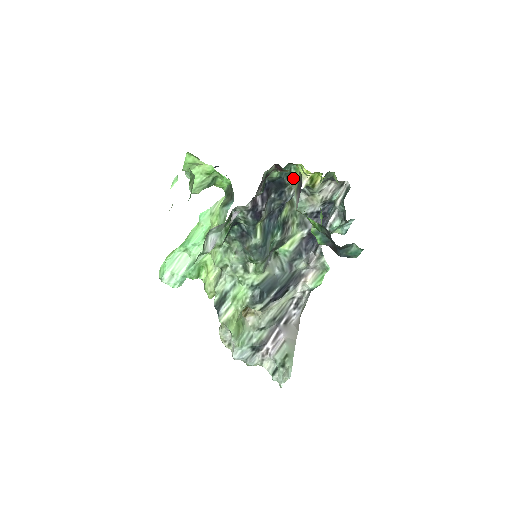
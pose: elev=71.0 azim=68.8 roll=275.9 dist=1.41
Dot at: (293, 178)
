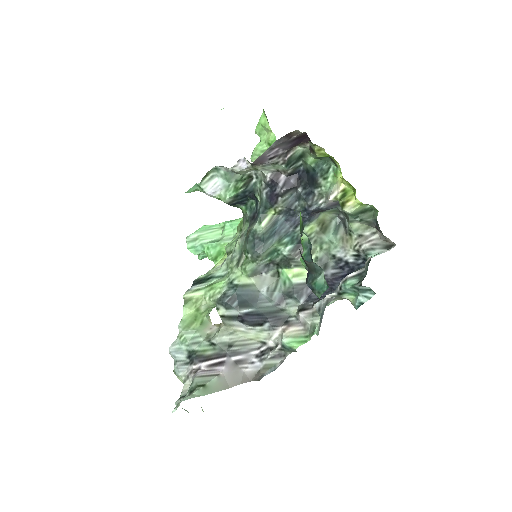
Dot at: (328, 182)
